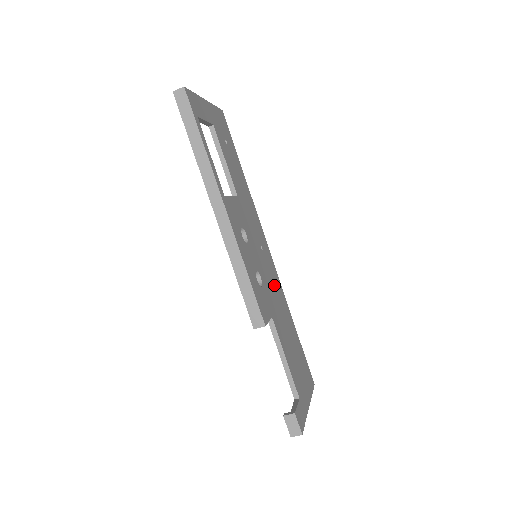
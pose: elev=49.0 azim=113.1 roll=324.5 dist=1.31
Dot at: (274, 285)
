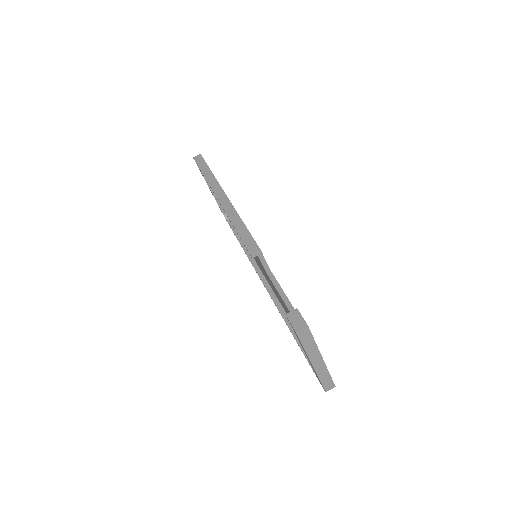
Dot at: occluded
